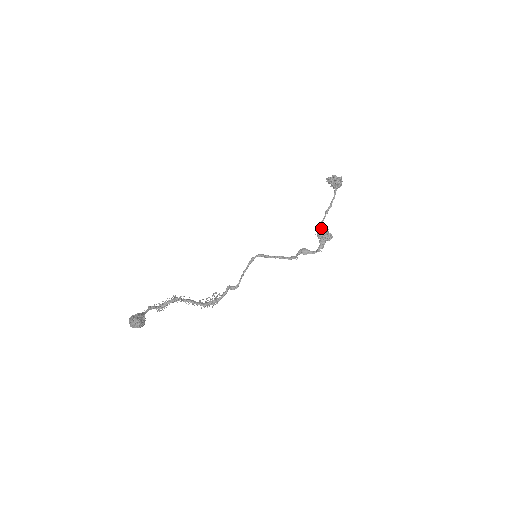
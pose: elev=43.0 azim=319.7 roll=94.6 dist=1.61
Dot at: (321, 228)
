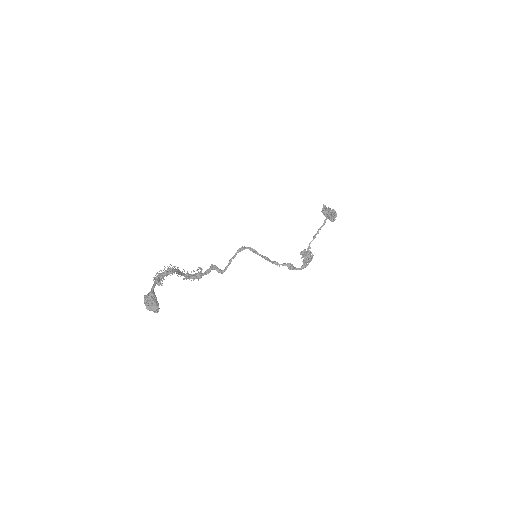
Dot at: (309, 252)
